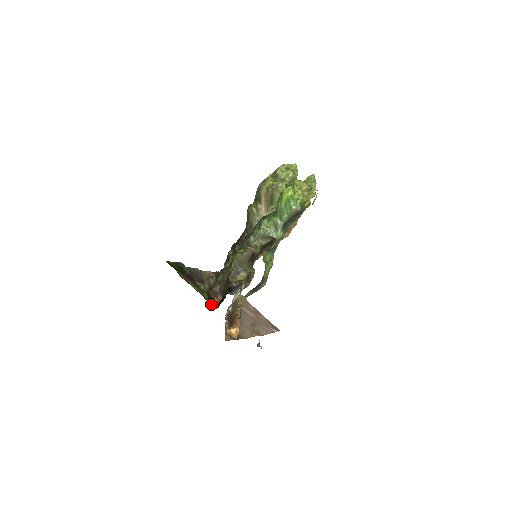
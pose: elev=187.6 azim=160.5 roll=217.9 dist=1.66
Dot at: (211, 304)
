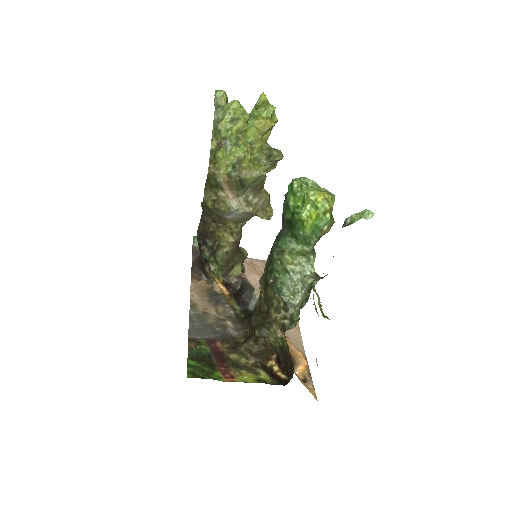
Dot at: (280, 383)
